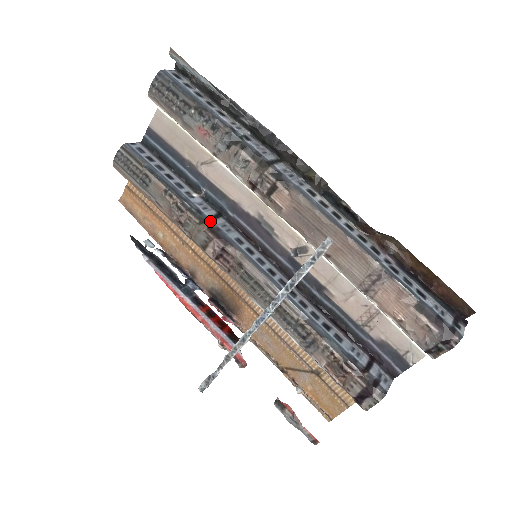
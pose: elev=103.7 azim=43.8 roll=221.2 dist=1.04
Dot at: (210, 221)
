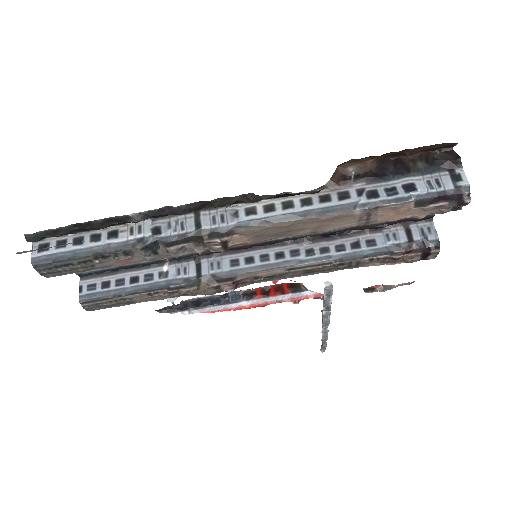
Dot at: (202, 278)
